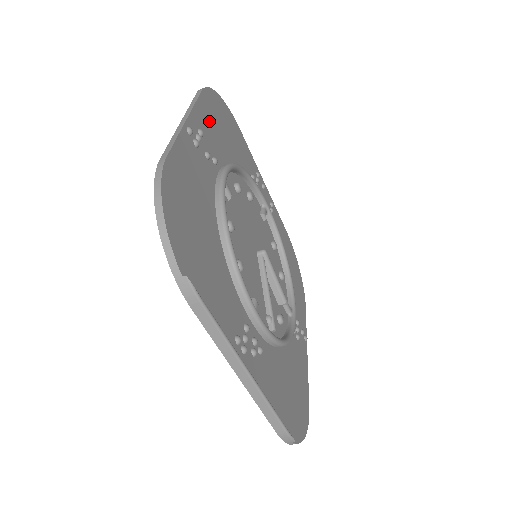
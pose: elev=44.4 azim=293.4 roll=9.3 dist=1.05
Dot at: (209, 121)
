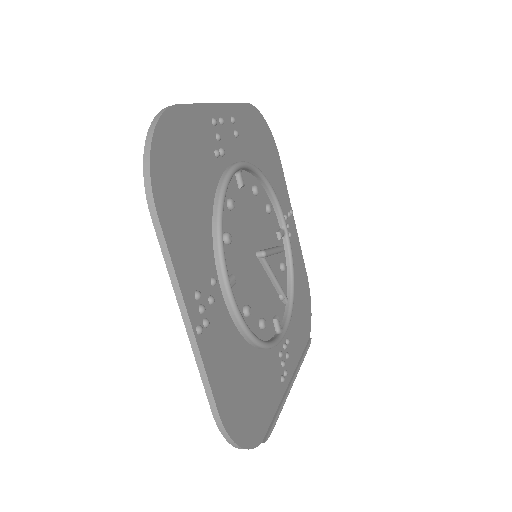
Dot at: (184, 241)
